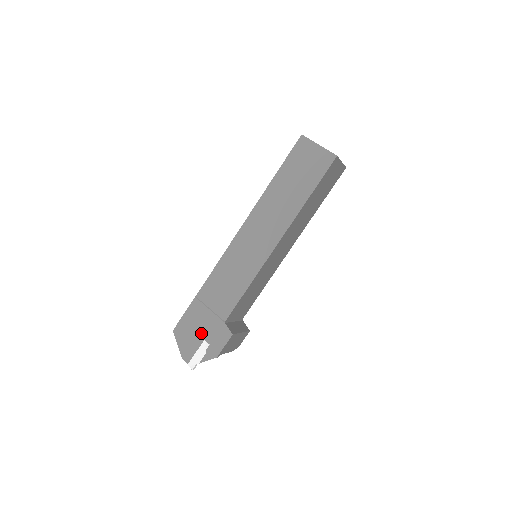
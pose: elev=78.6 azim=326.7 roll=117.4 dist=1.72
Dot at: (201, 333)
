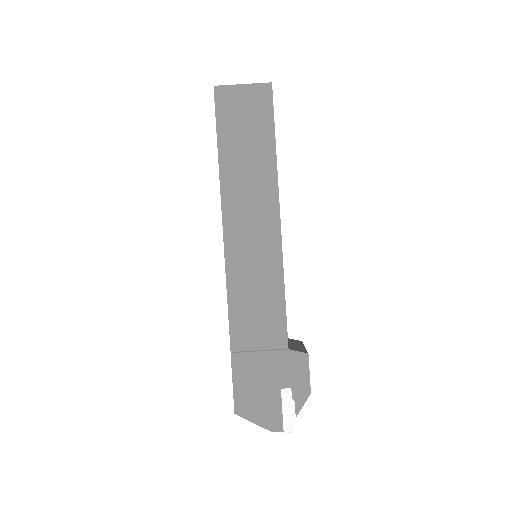
Dot at: (271, 385)
